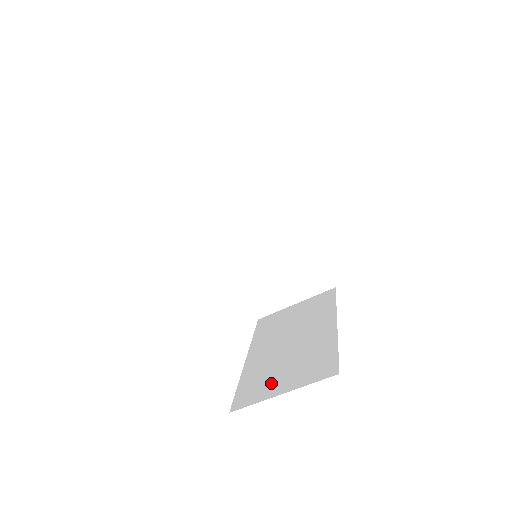
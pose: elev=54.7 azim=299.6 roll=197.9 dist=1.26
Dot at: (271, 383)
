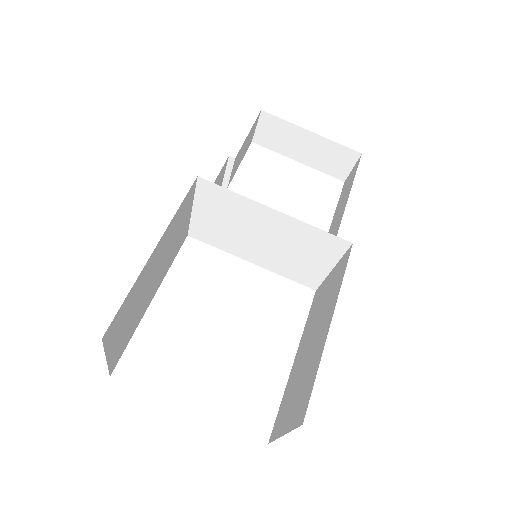
Dot at: (286, 413)
